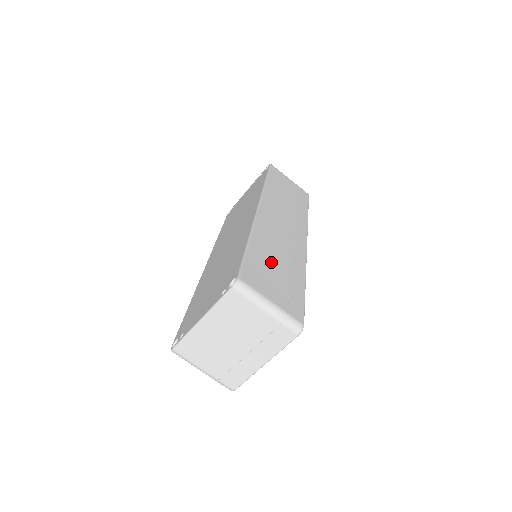
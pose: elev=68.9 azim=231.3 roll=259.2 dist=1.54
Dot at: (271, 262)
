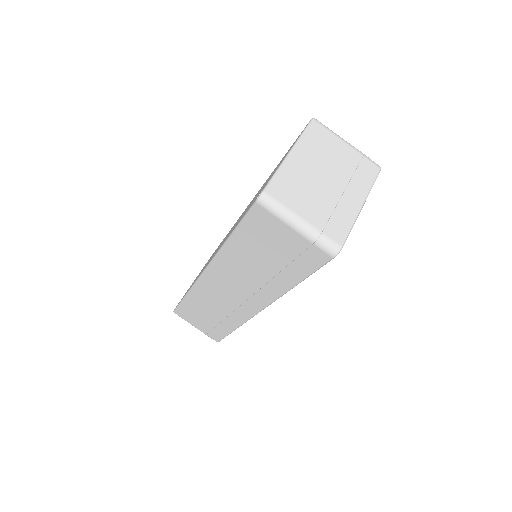
Dot at: occluded
